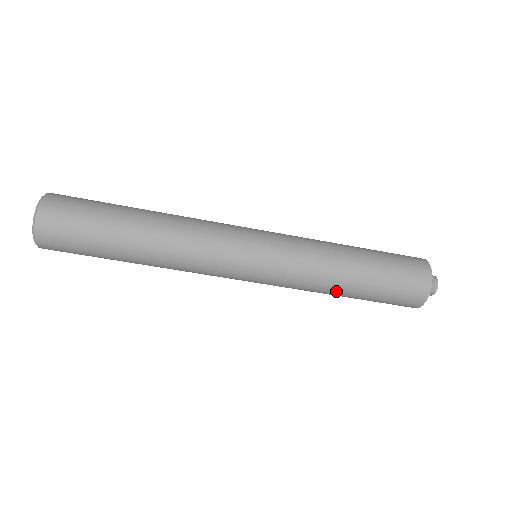
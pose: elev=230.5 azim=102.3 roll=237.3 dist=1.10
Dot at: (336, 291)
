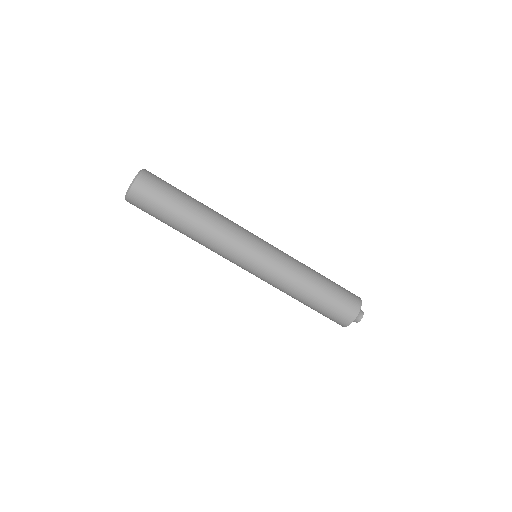
Dot at: (297, 297)
